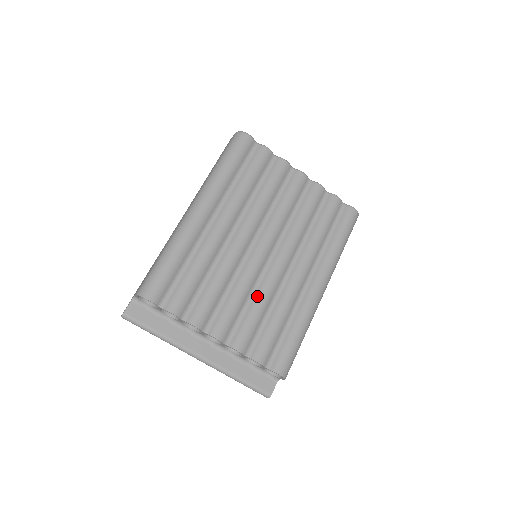
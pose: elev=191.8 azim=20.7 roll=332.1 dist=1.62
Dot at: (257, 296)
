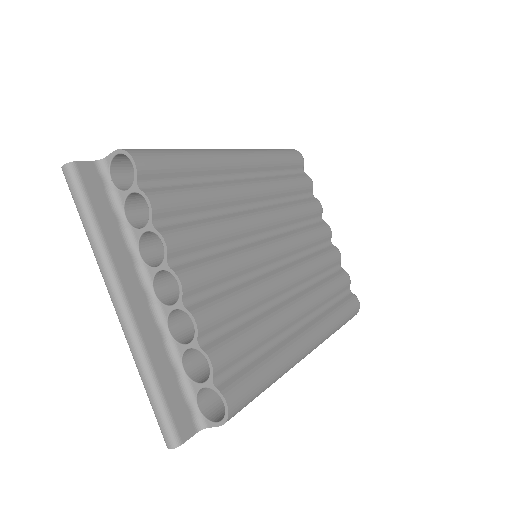
Dot at: (247, 286)
